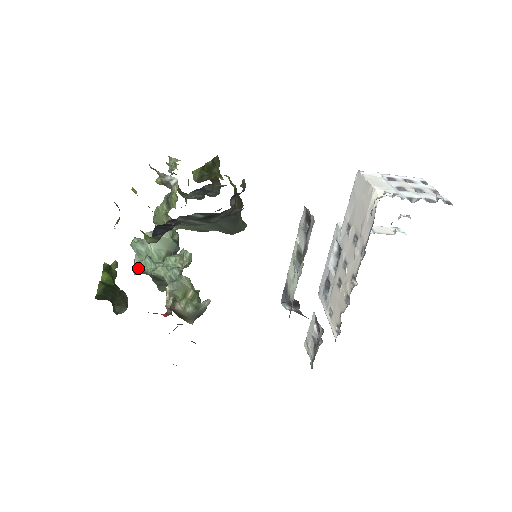
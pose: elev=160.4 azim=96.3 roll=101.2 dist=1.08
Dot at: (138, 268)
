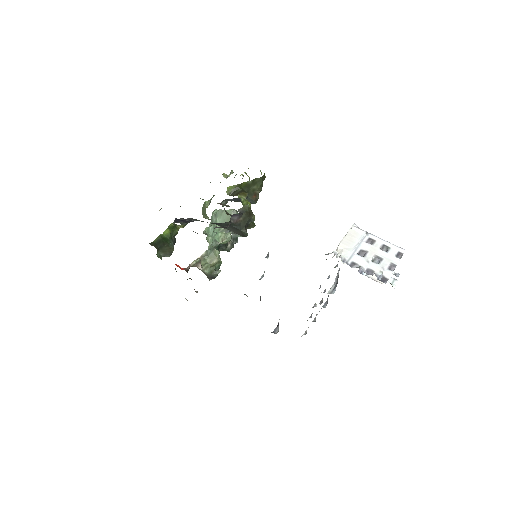
Dot at: (205, 231)
